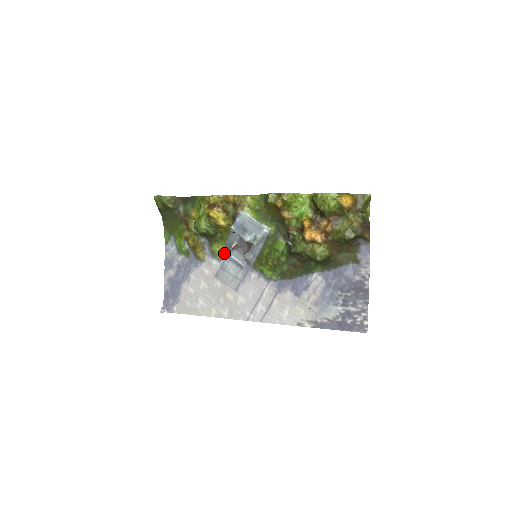
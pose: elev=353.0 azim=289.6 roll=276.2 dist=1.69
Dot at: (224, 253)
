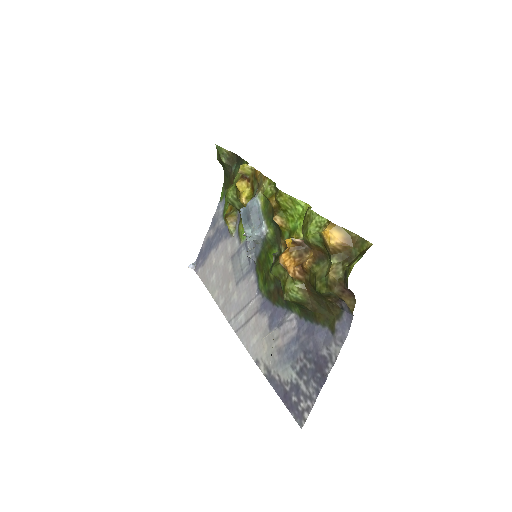
Dot at: (245, 236)
